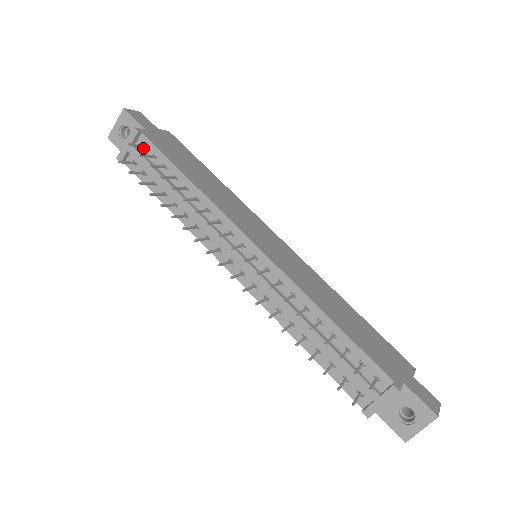
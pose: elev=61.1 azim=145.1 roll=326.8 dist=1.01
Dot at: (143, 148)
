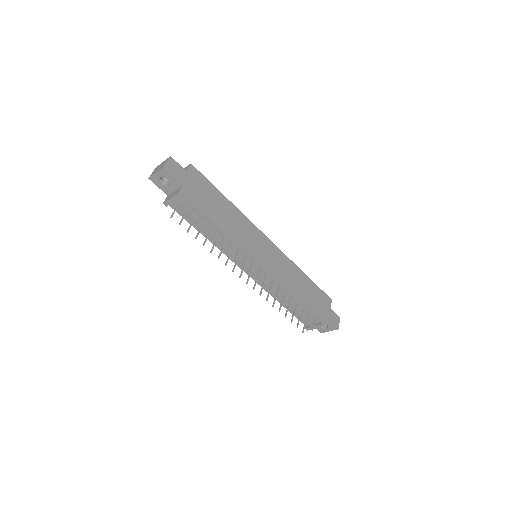
Dot at: (184, 202)
